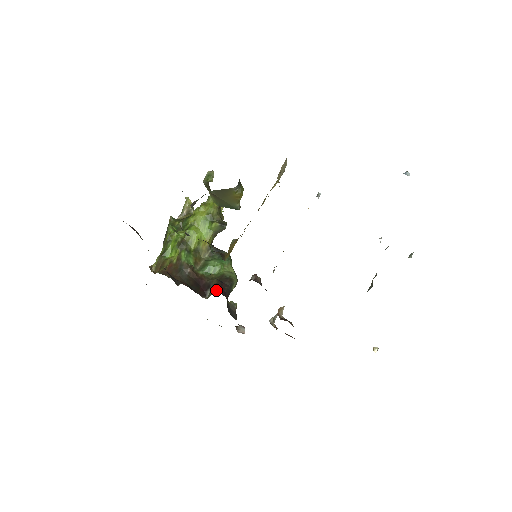
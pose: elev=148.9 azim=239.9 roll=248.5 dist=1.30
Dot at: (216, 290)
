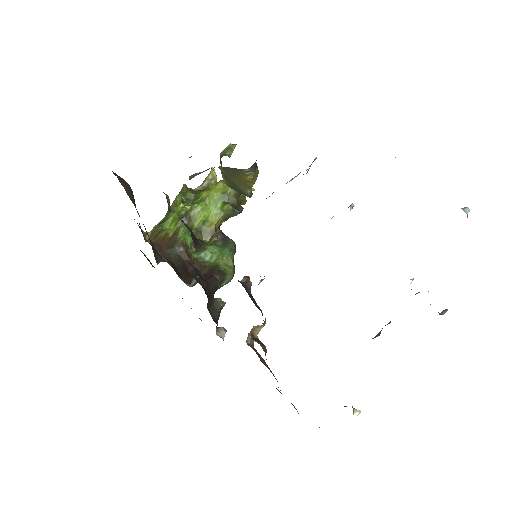
Dot at: (197, 281)
